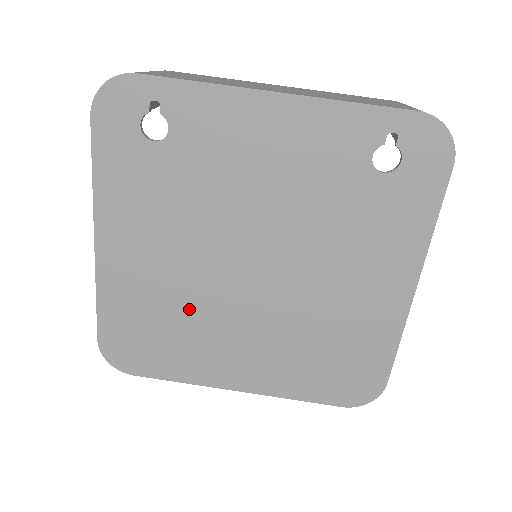
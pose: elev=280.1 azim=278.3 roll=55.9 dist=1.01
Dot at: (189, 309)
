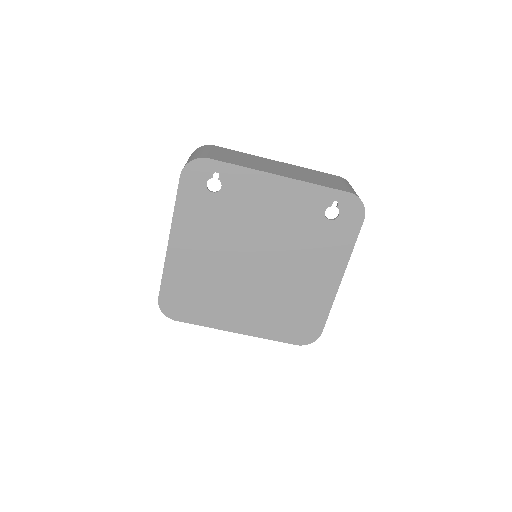
Dot at: (216, 283)
